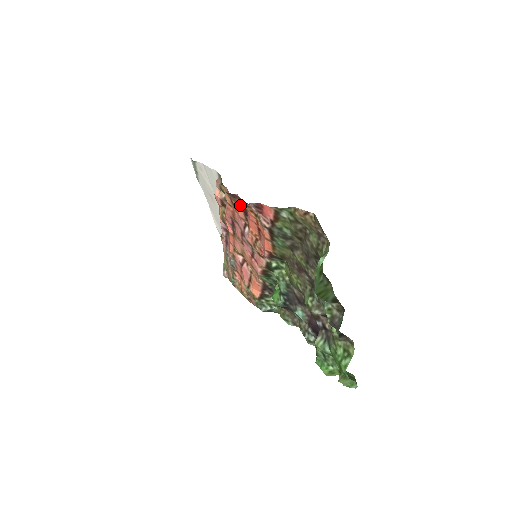
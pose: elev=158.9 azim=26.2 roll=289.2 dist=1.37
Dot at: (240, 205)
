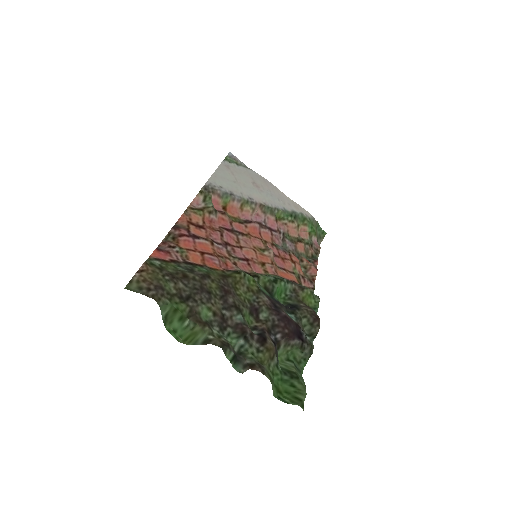
Dot at: (188, 231)
